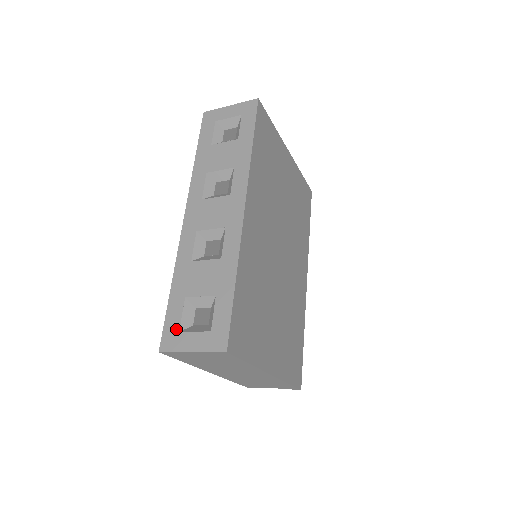
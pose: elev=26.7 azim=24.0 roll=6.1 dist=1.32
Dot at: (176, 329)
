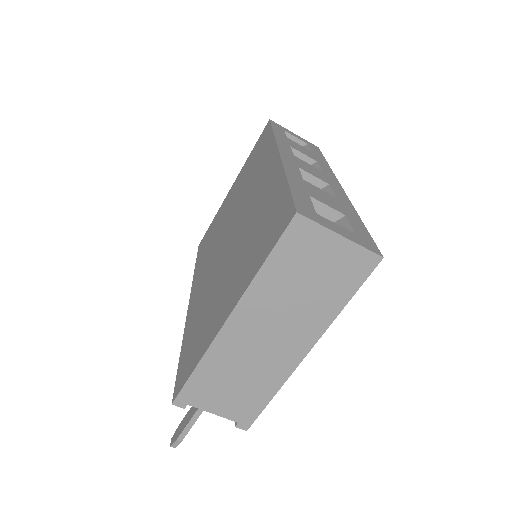
Dot at: (312, 209)
